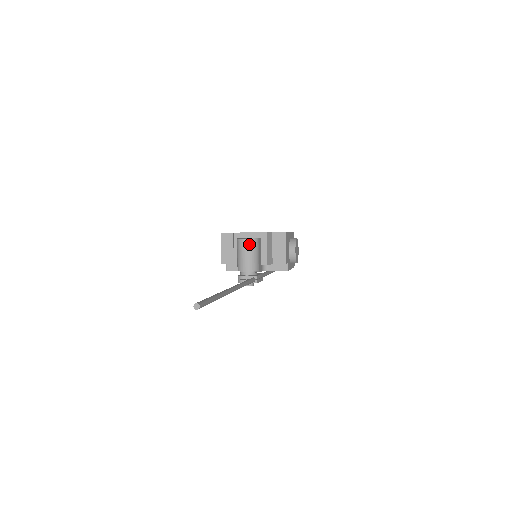
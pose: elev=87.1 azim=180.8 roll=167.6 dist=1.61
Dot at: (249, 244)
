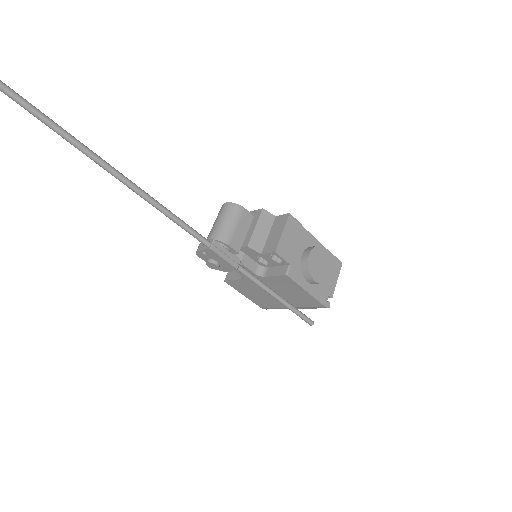
Dot at: (226, 208)
